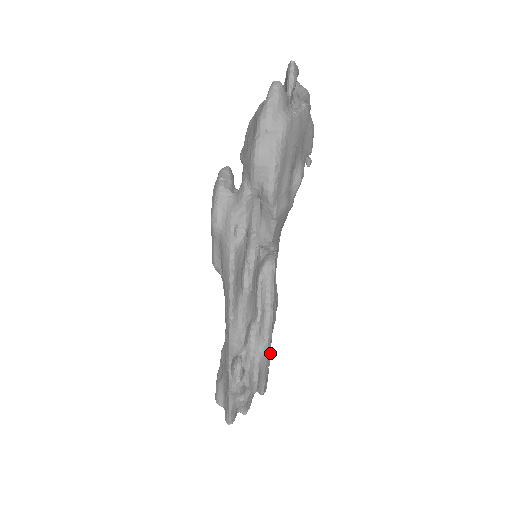
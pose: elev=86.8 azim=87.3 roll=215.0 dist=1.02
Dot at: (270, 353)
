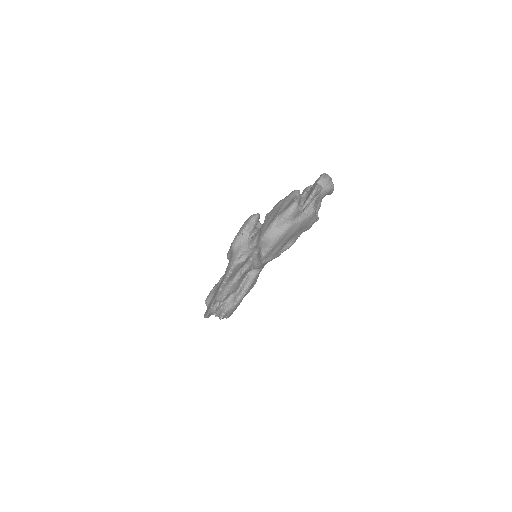
Dot at: occluded
